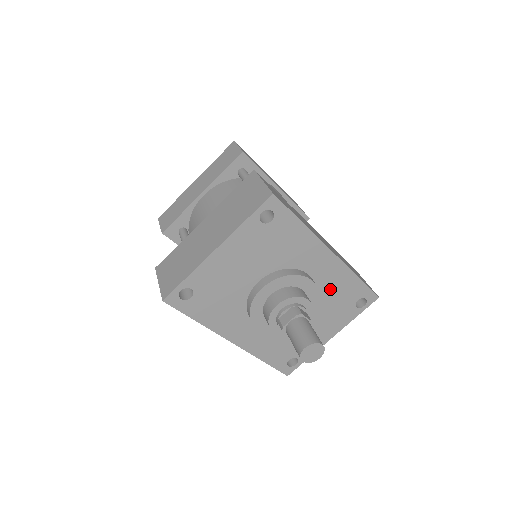
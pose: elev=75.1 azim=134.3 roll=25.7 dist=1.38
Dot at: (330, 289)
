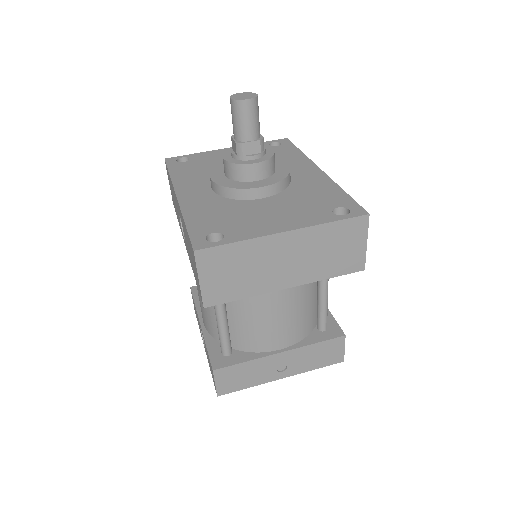
Dot at: (306, 190)
